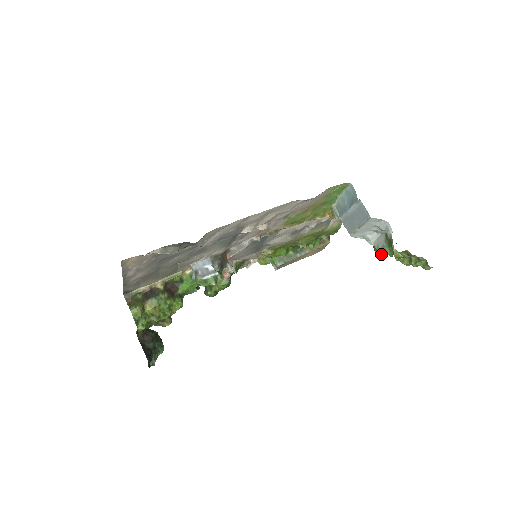
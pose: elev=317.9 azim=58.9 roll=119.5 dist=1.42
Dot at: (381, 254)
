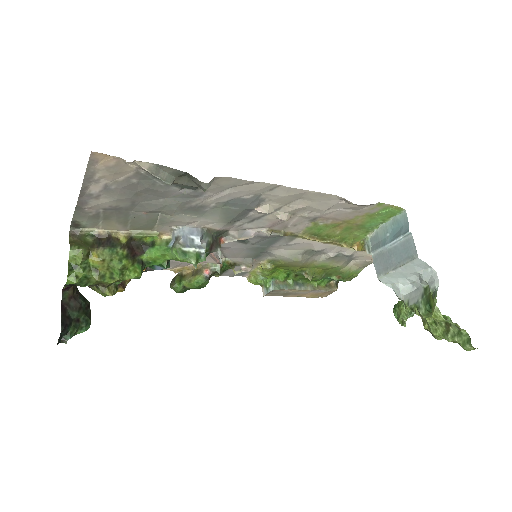
Dot at: (402, 318)
